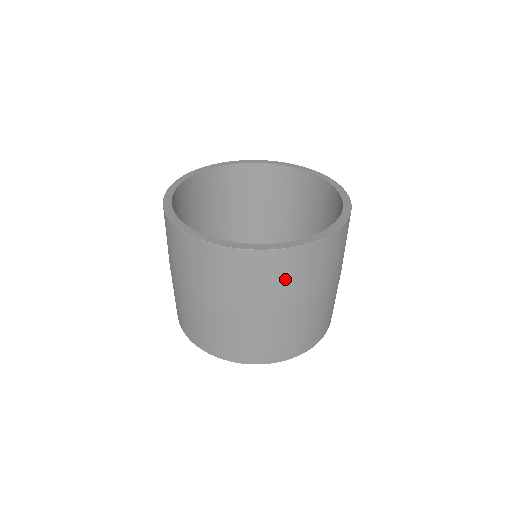
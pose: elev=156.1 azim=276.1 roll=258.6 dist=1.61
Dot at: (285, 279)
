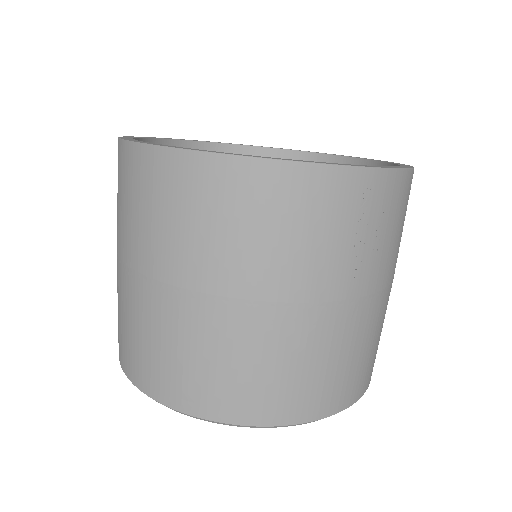
Dot at: (143, 208)
